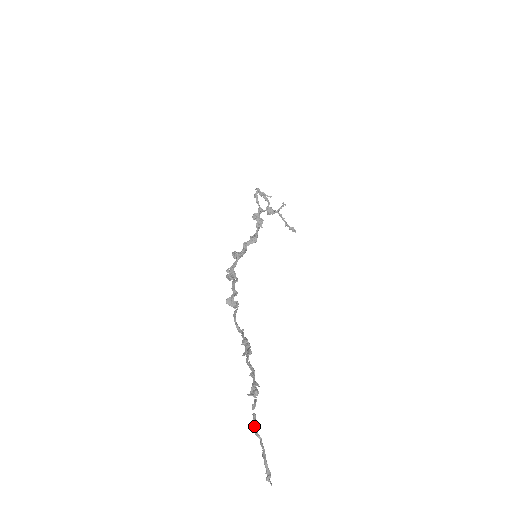
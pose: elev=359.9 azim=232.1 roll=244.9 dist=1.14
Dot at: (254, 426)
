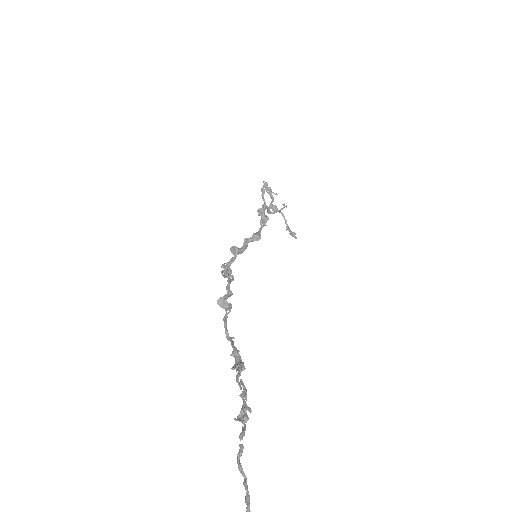
Dot at: (239, 460)
